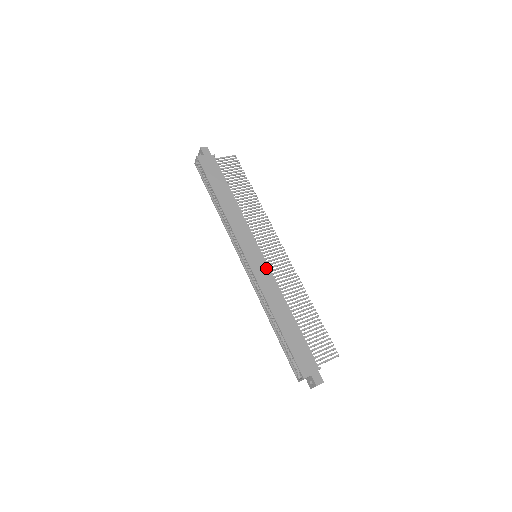
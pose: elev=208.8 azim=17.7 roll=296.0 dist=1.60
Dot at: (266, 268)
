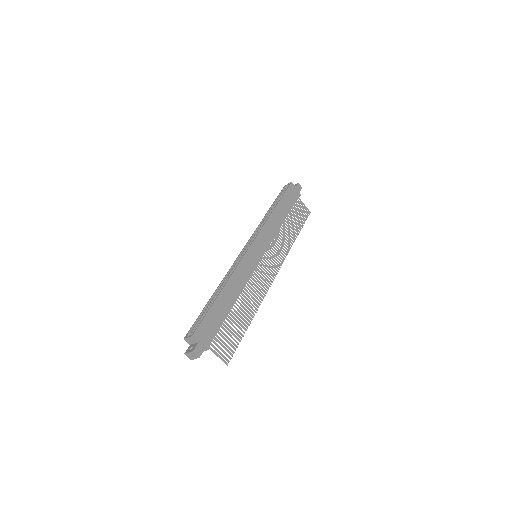
Dot at: (254, 266)
